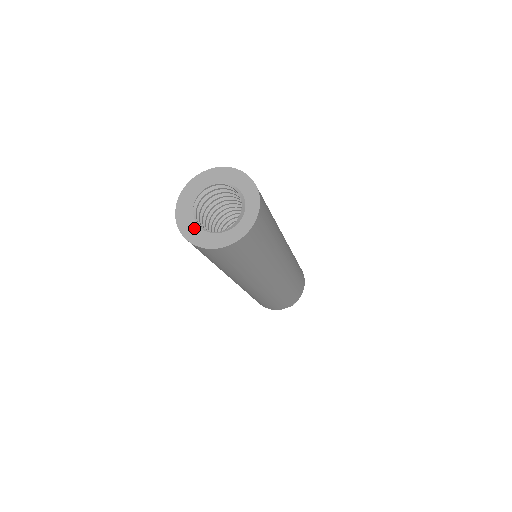
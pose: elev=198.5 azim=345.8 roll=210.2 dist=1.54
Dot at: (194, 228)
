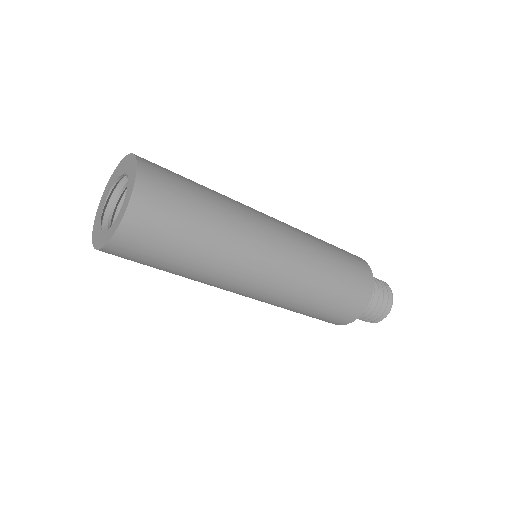
Dot at: (98, 229)
